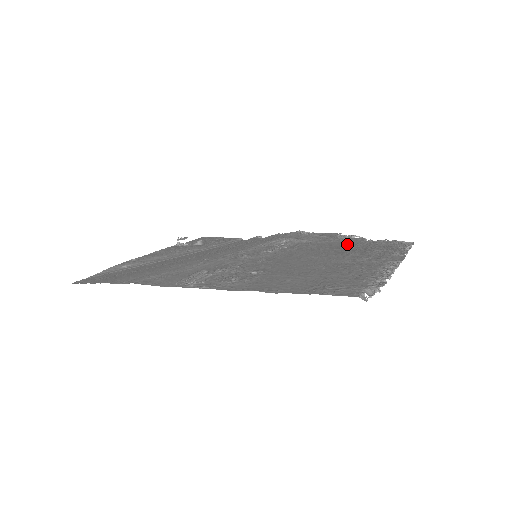
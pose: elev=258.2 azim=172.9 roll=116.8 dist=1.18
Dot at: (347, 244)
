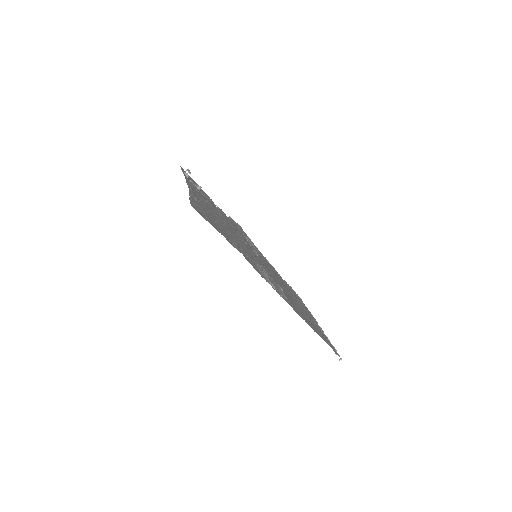
Dot at: (277, 274)
